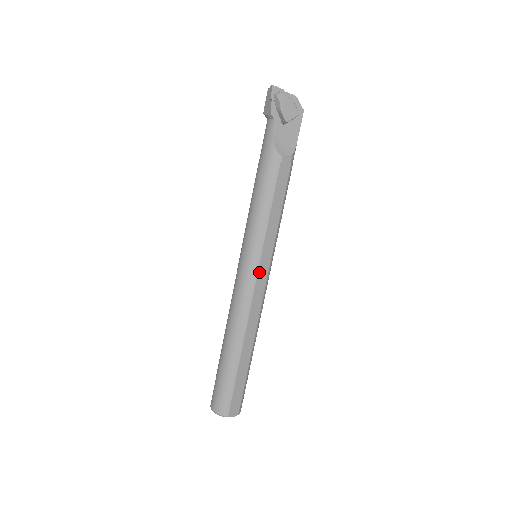
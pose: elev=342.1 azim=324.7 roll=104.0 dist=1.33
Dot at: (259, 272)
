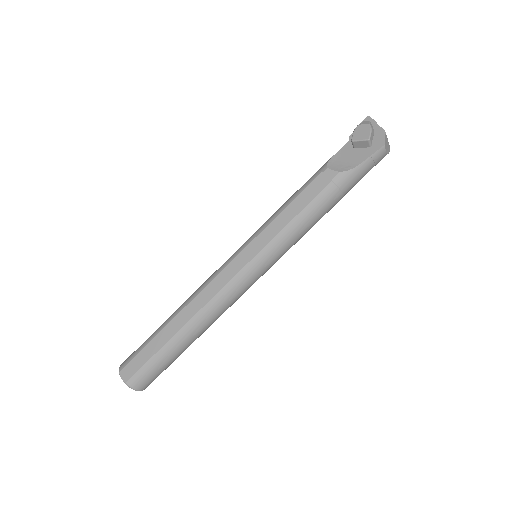
Dot at: (237, 258)
